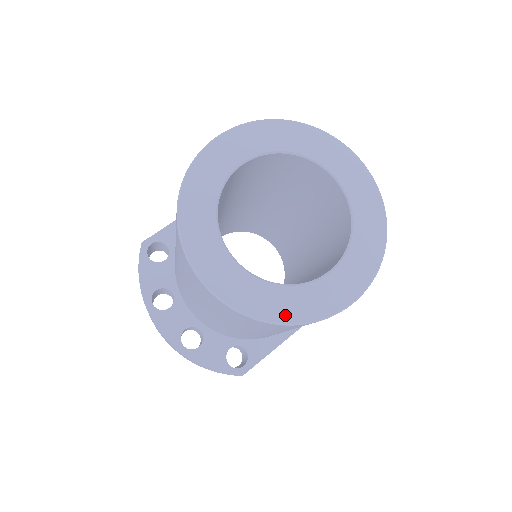
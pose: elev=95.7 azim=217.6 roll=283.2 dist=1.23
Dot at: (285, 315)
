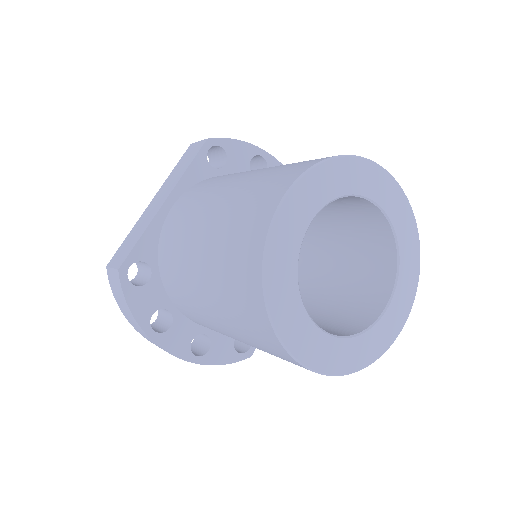
Dot at: (368, 359)
